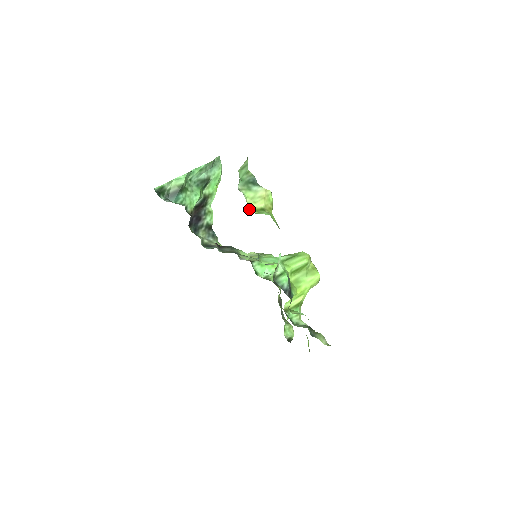
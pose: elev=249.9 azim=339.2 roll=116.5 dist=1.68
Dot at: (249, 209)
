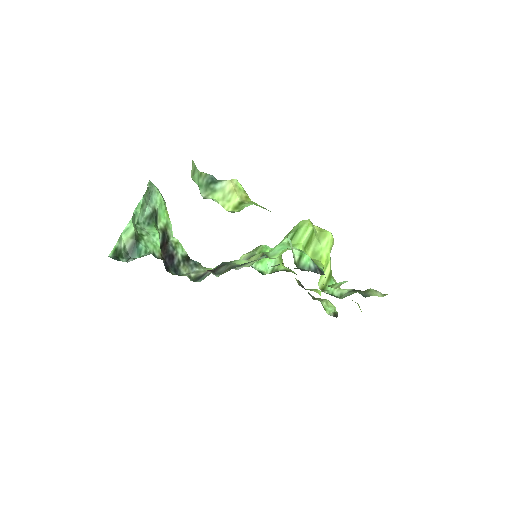
Dot at: (228, 211)
